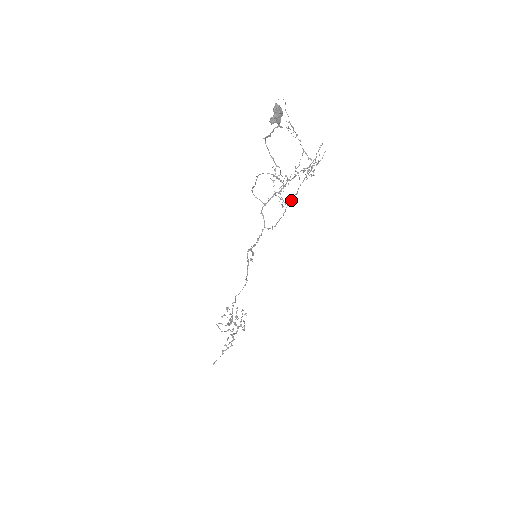
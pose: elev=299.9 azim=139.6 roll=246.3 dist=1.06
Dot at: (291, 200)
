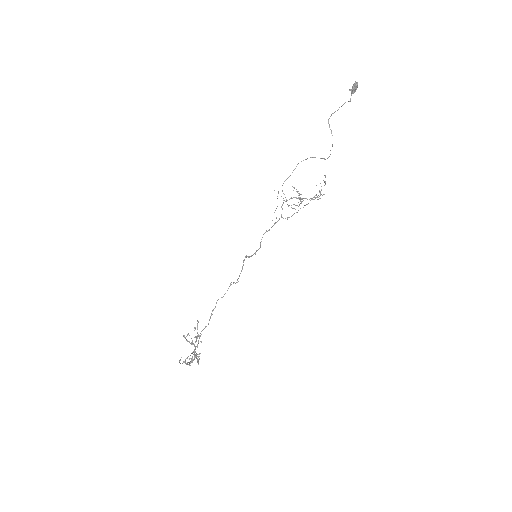
Dot at: (303, 207)
